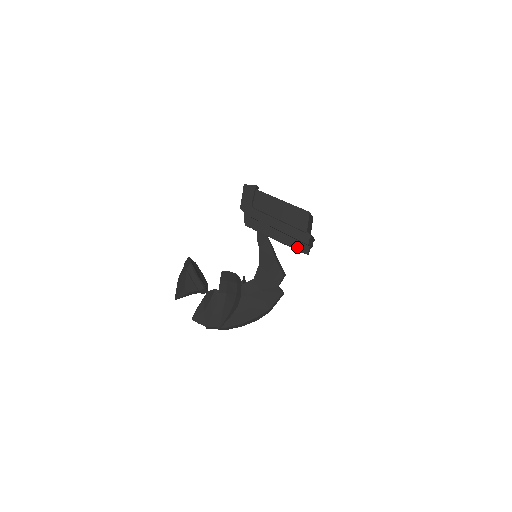
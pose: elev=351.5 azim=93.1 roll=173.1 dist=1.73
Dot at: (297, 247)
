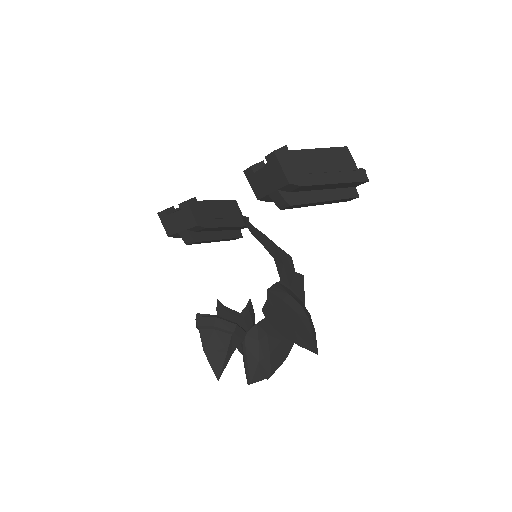
Dot at: (348, 195)
